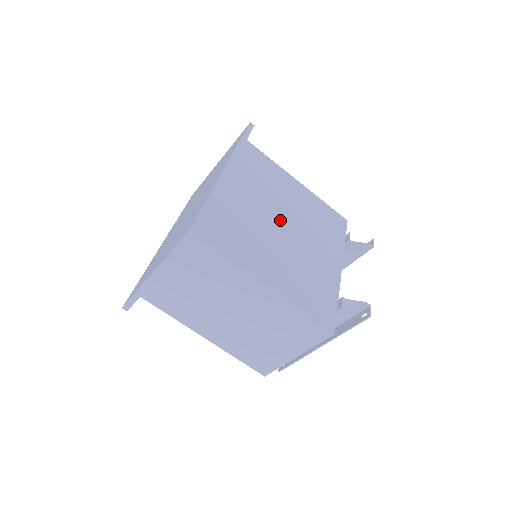
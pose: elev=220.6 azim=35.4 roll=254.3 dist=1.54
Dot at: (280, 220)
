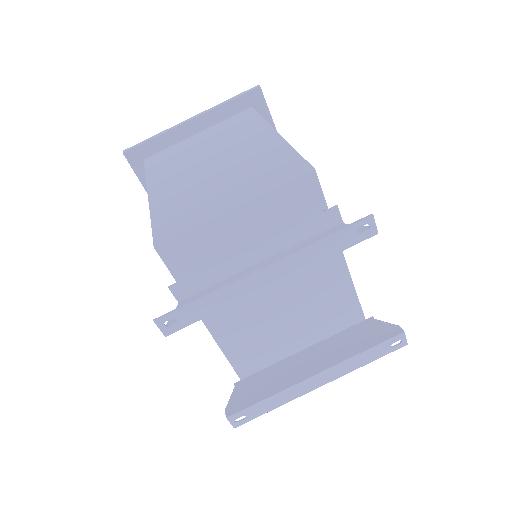
Dot at: occluded
